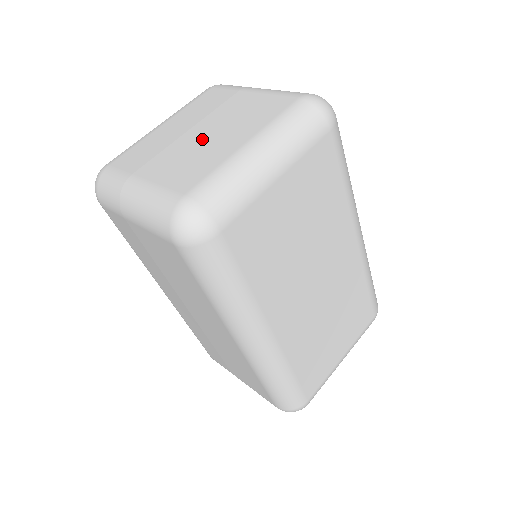
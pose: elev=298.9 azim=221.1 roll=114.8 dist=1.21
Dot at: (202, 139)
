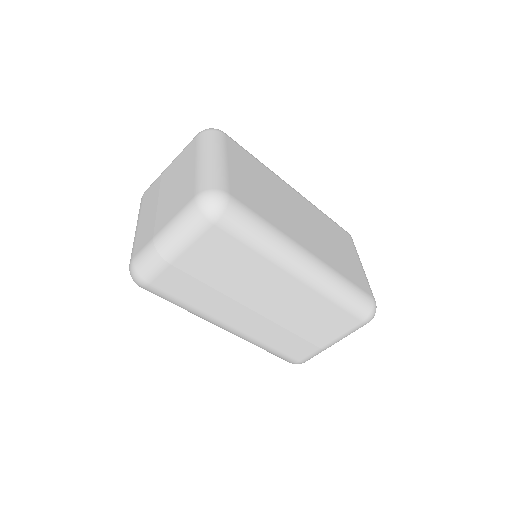
Dot at: (171, 192)
